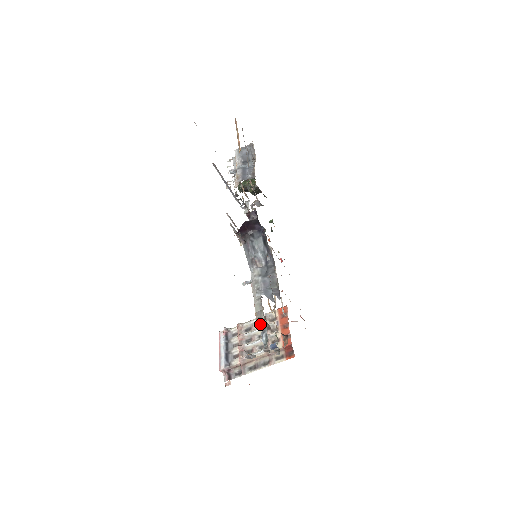
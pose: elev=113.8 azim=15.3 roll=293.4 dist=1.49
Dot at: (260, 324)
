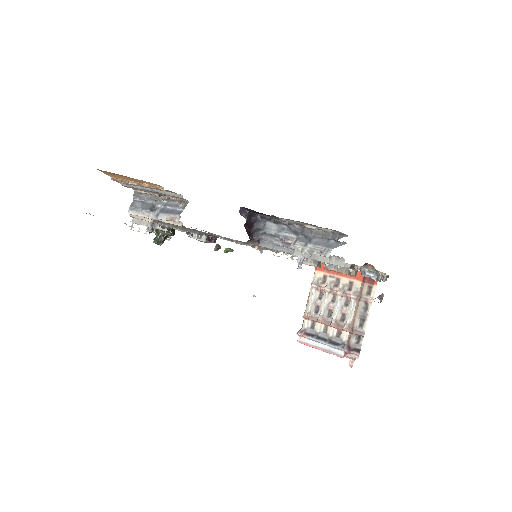
Dot at: (350, 274)
